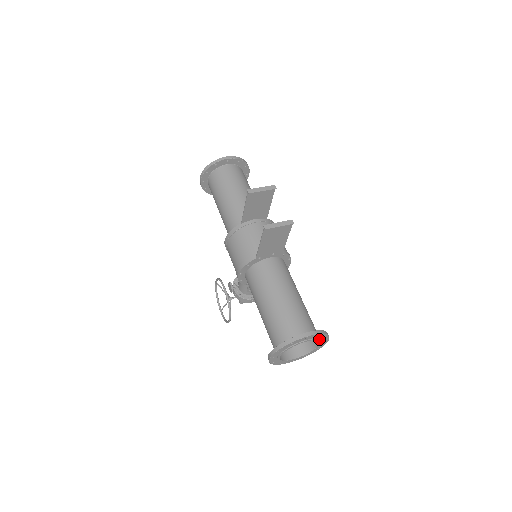
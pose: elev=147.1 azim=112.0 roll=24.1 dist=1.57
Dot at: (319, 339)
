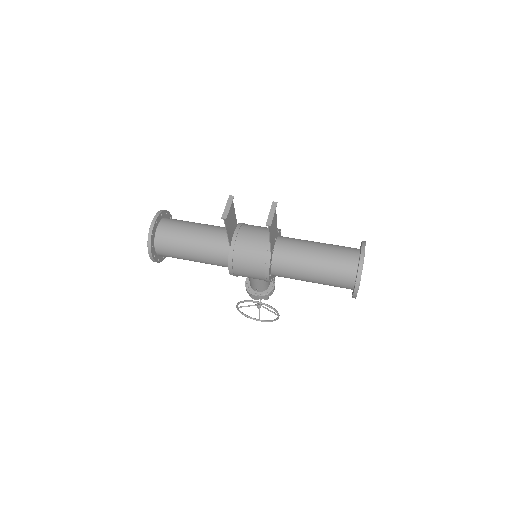
Dot at: occluded
